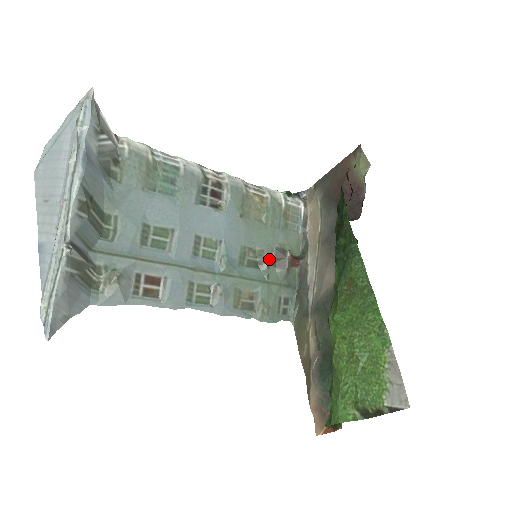
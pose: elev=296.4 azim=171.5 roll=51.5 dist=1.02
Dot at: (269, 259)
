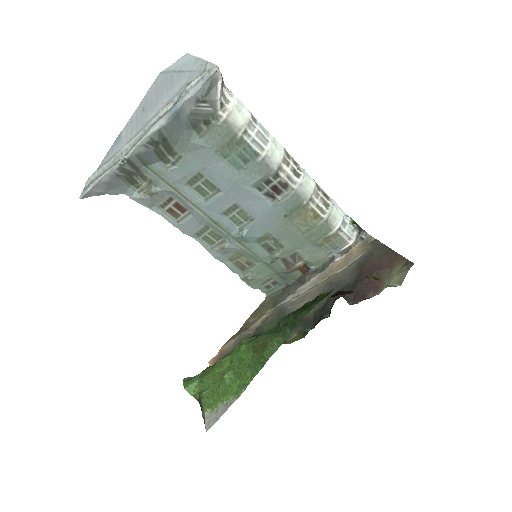
Dot at: (283, 254)
